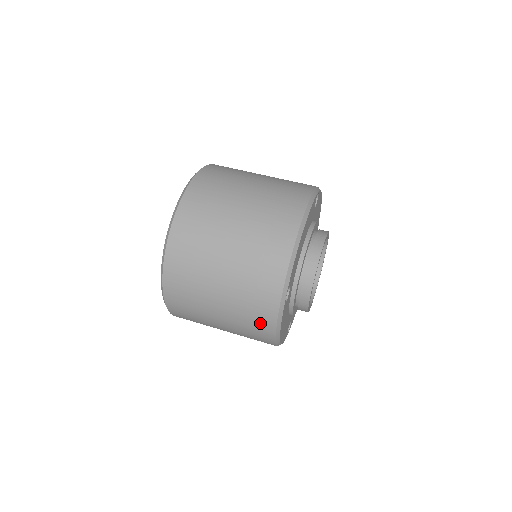
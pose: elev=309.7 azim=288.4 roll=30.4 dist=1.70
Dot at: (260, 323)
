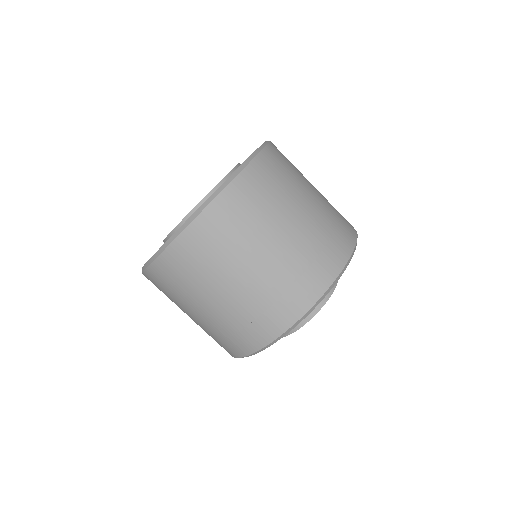
Dot at: (246, 338)
